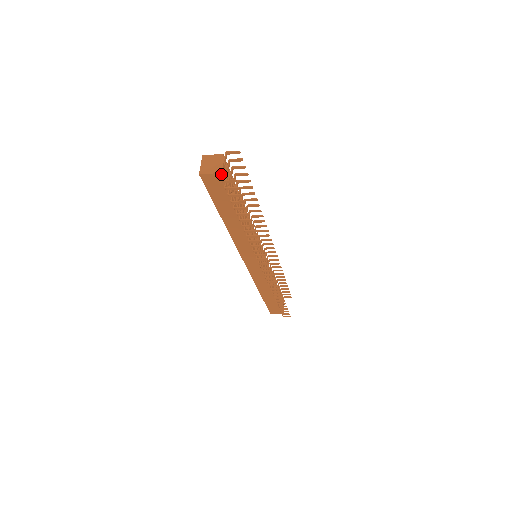
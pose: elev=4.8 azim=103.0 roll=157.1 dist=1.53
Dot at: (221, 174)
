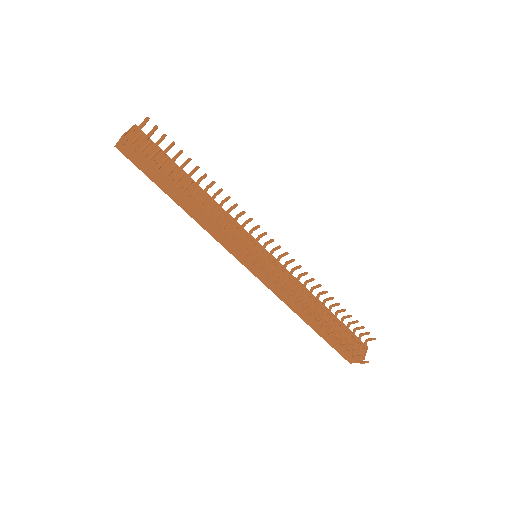
Dot at: occluded
